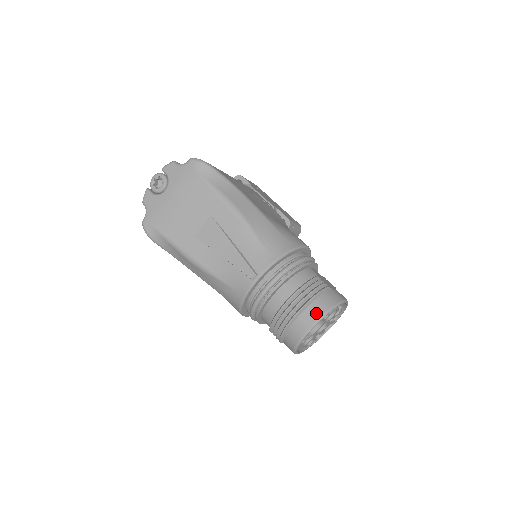
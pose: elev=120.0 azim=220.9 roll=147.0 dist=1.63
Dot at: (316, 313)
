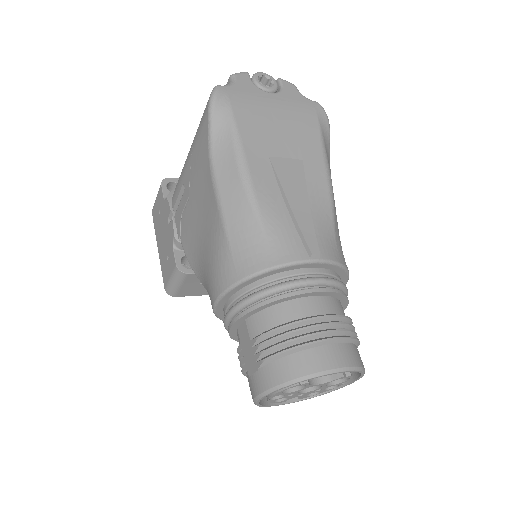
Dot at: (353, 358)
